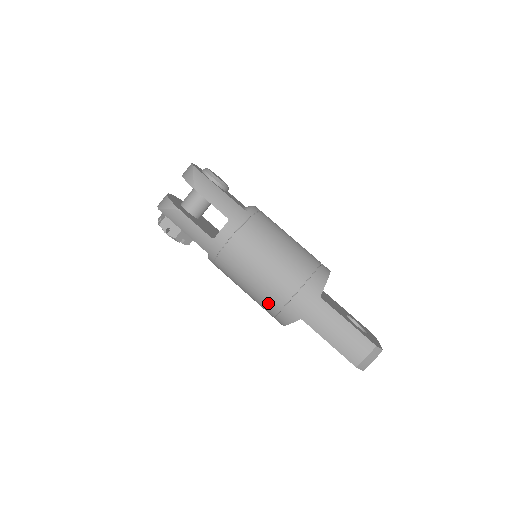
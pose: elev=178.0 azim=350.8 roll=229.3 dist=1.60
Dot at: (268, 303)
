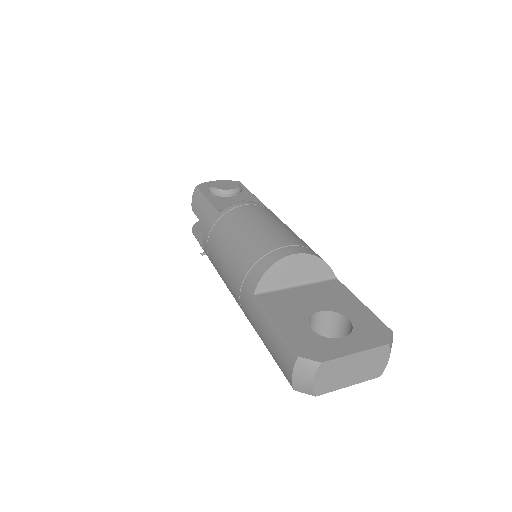
Dot at: occluded
